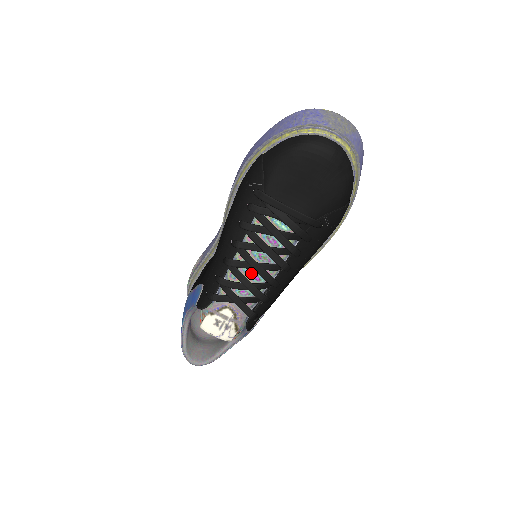
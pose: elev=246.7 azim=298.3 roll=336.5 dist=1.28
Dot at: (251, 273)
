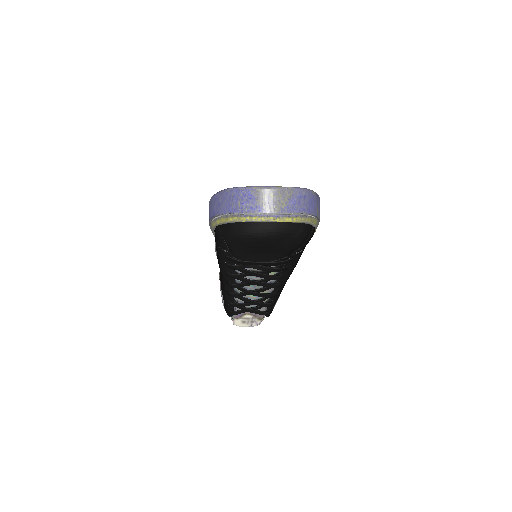
Dot at: occluded
